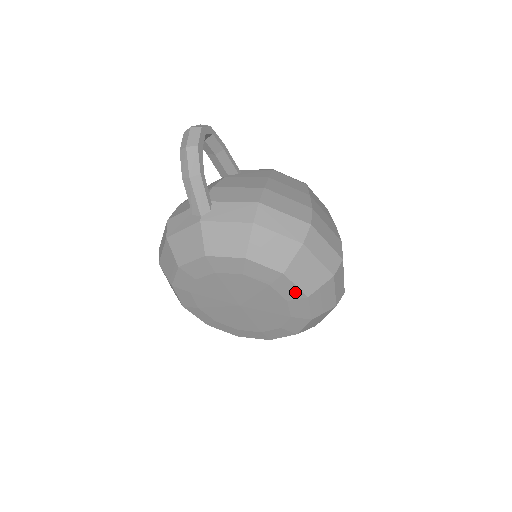
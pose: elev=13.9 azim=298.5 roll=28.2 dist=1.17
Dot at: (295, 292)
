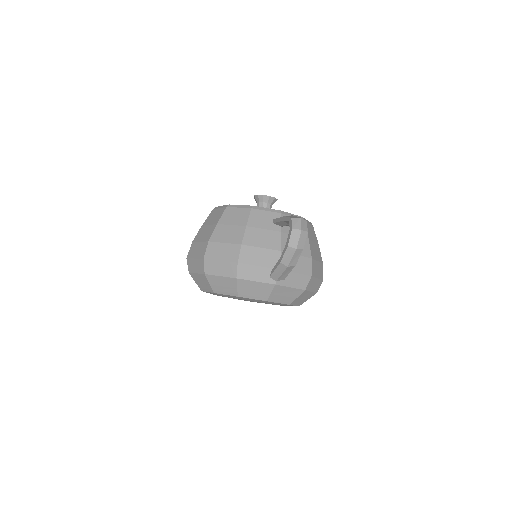
Dot at: occluded
